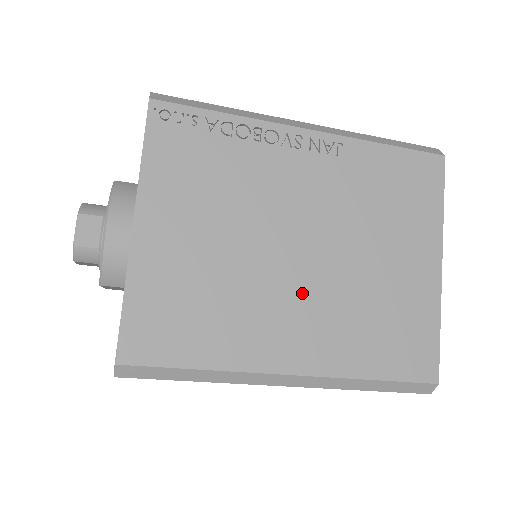
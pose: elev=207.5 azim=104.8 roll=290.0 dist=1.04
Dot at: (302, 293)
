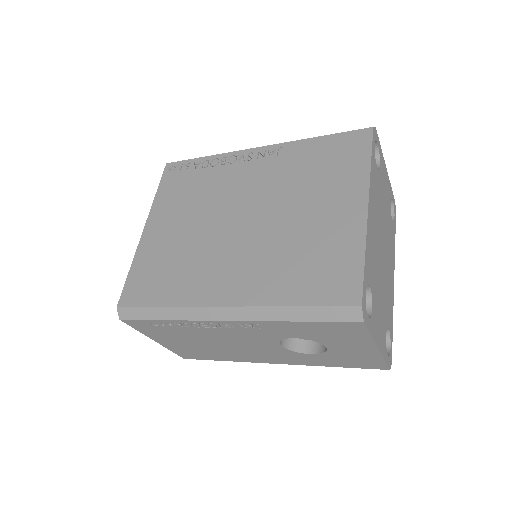
Dot at: (240, 248)
